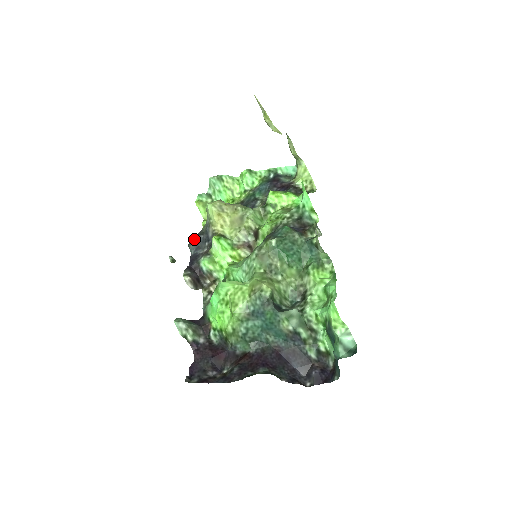
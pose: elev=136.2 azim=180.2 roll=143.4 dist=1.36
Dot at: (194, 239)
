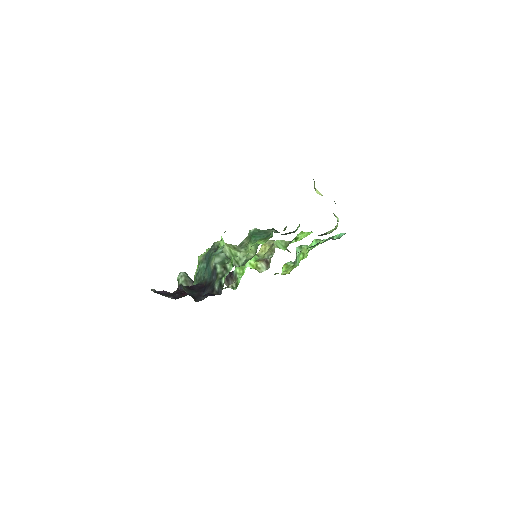
Dot at: occluded
